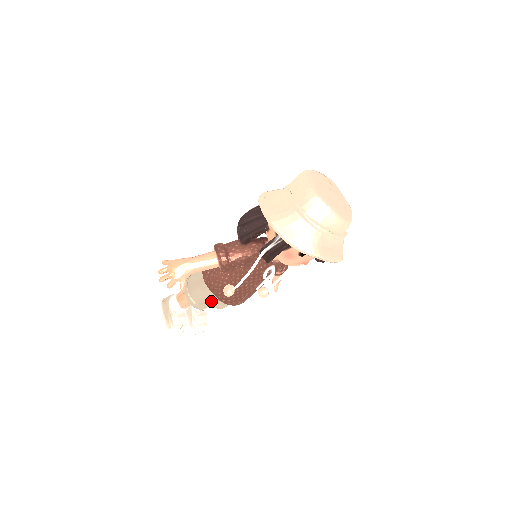
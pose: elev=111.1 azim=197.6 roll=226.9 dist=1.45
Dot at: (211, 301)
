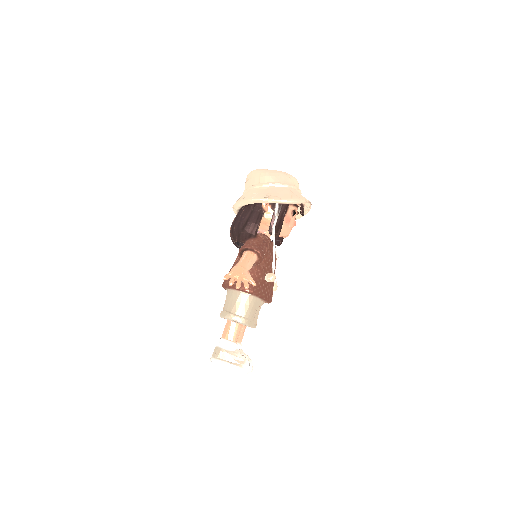
Dot at: (256, 310)
